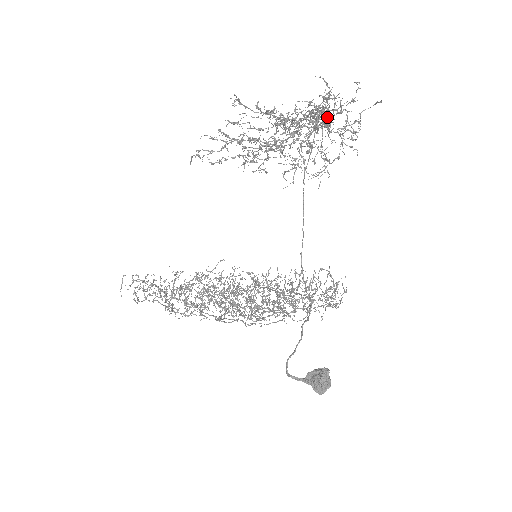
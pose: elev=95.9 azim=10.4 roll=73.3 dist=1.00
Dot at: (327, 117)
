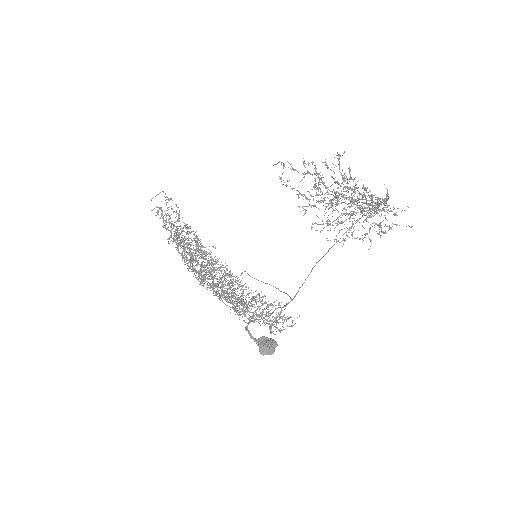
Dot at: occluded
